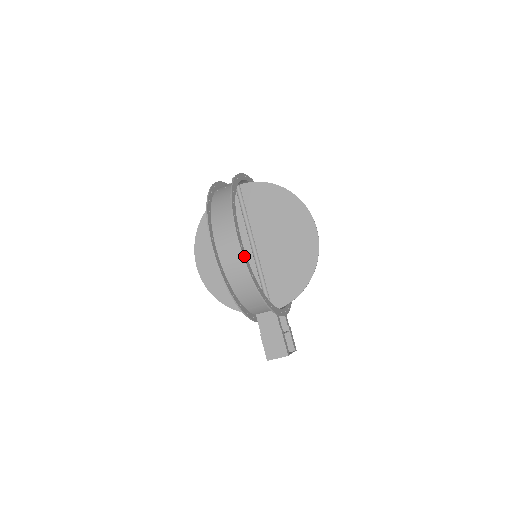
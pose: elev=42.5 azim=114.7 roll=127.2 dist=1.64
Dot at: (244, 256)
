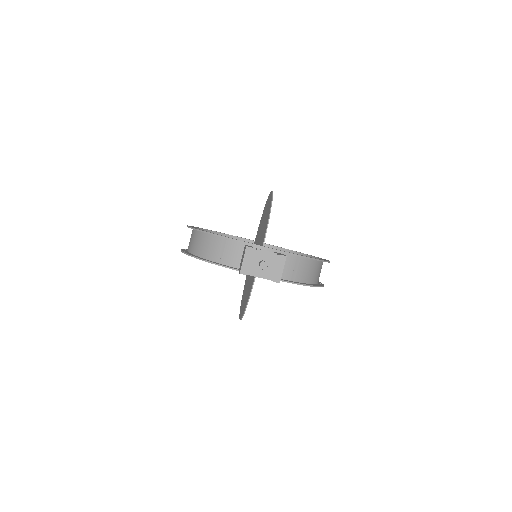
Dot at: occluded
